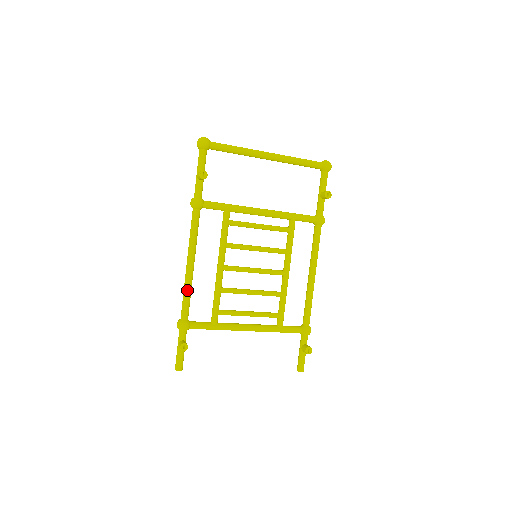
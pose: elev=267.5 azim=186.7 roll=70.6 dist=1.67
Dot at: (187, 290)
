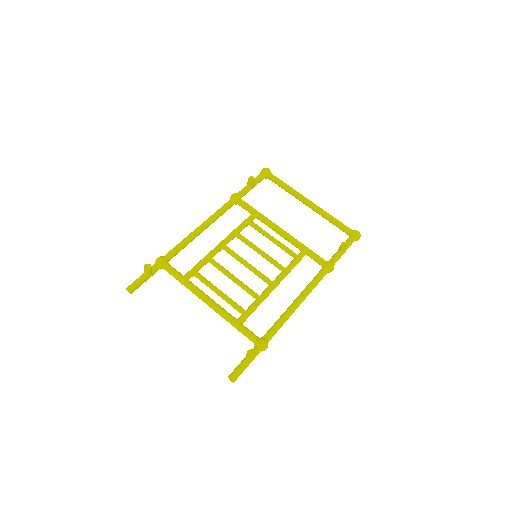
Dot at: (184, 240)
